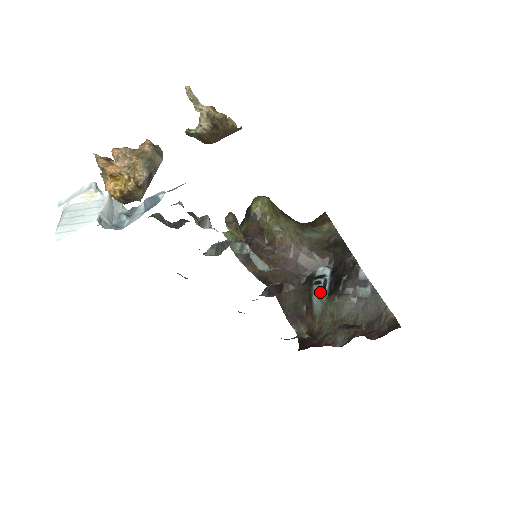
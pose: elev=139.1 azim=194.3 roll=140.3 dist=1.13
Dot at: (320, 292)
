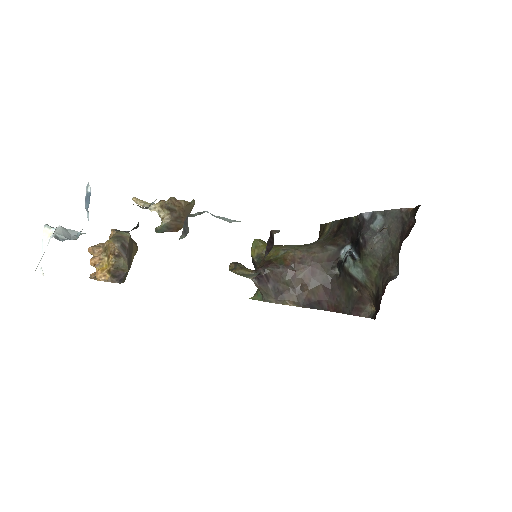
Dot at: (351, 262)
